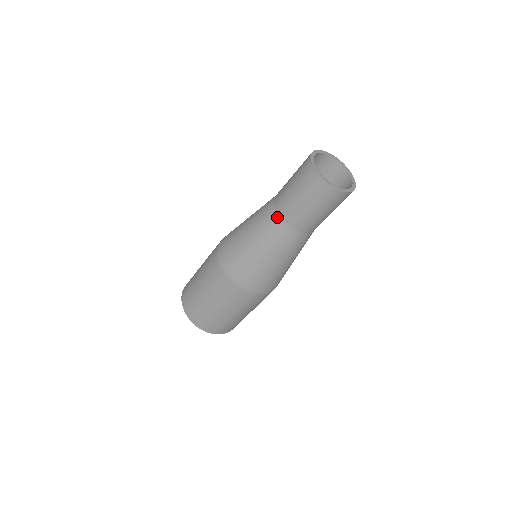
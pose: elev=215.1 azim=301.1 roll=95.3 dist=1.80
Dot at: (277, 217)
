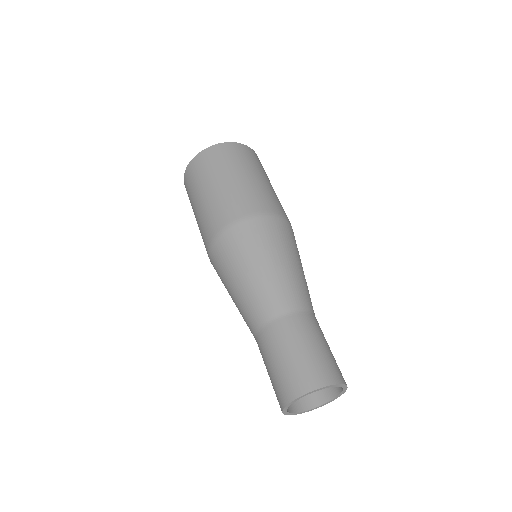
Dot at: (255, 339)
